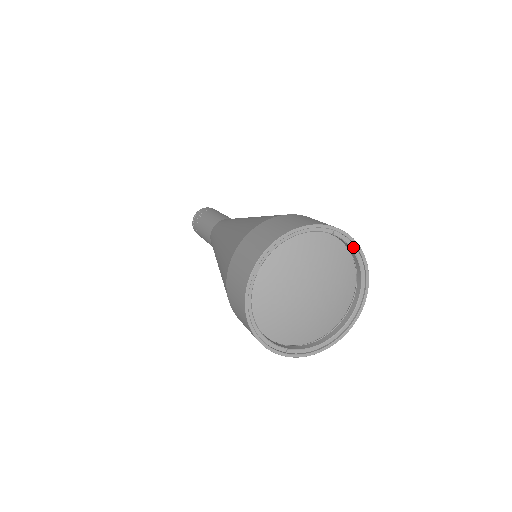
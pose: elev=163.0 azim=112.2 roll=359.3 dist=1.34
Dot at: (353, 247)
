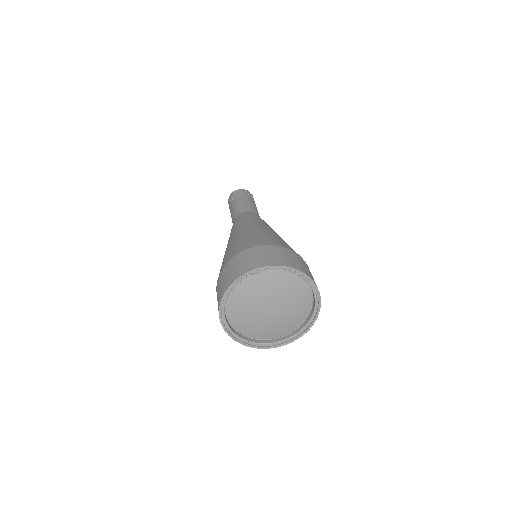
Dot at: (310, 284)
